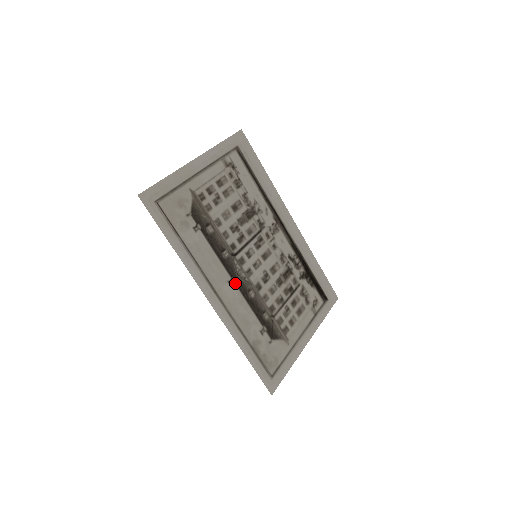
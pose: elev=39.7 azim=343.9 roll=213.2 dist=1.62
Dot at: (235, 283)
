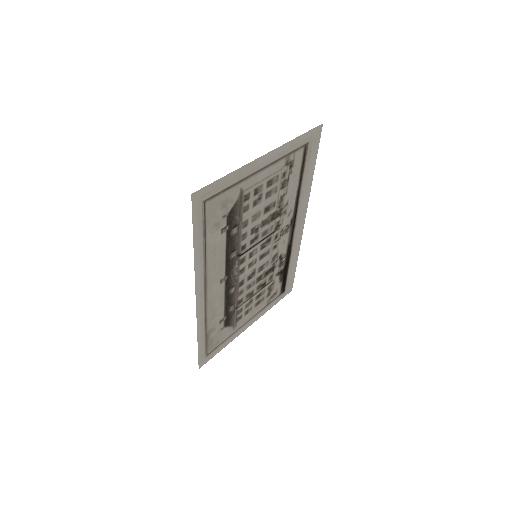
Dot at: (225, 281)
